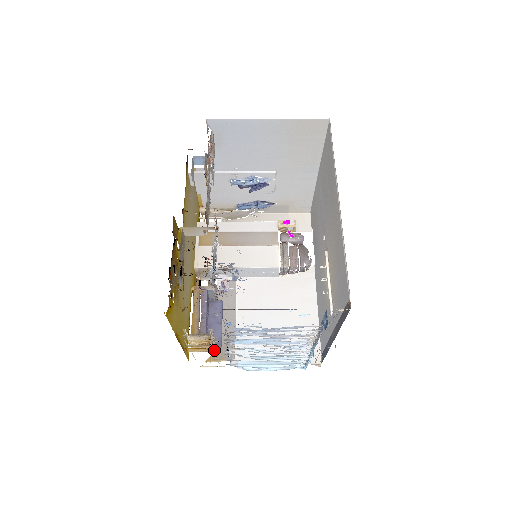
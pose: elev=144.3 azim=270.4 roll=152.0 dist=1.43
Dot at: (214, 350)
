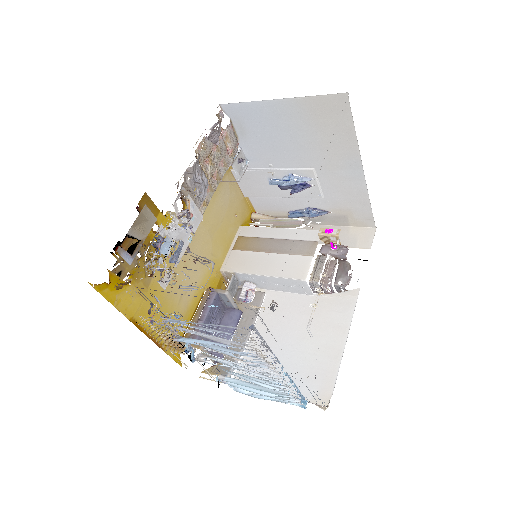
Dot at: occluded
